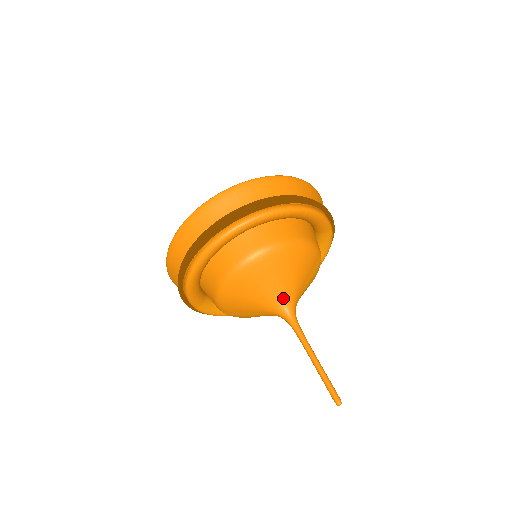
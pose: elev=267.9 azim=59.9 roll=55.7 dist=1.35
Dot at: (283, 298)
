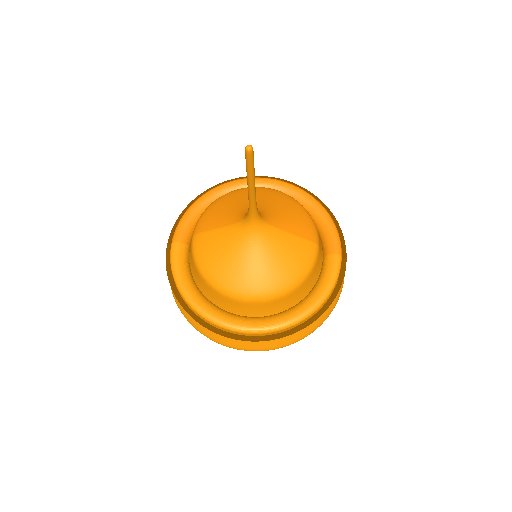
Dot at: (259, 209)
